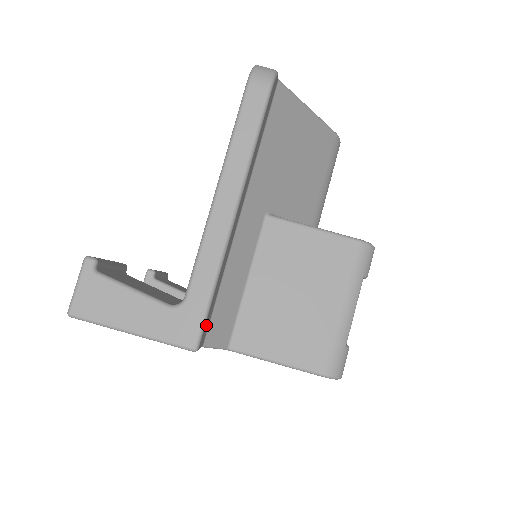
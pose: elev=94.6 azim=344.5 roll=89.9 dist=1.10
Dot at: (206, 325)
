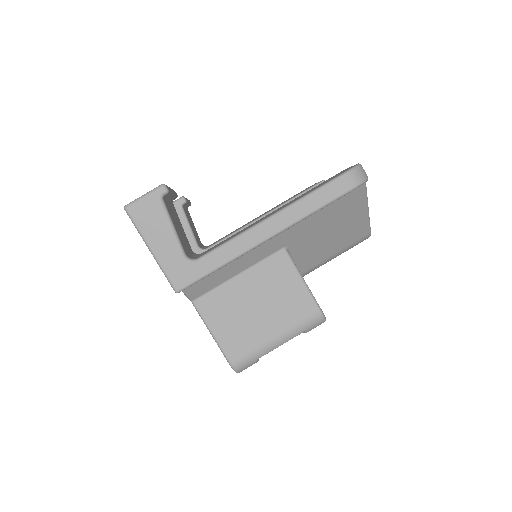
Dot at: occluded
